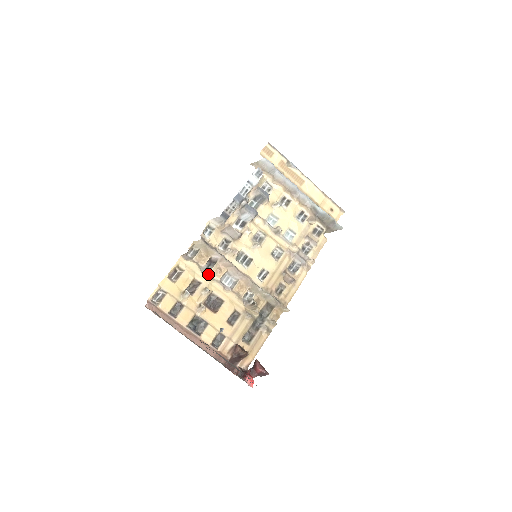
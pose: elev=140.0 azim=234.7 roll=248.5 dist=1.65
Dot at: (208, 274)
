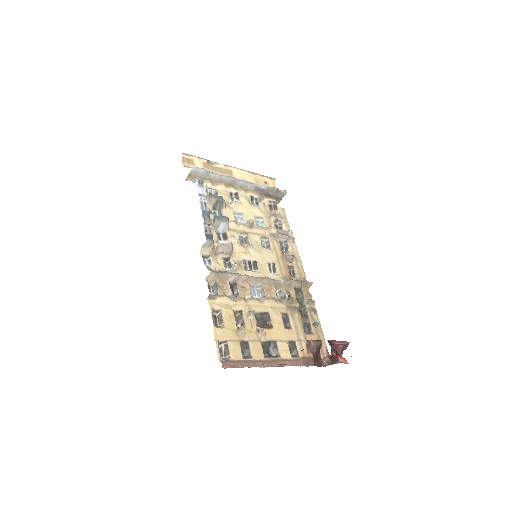
Dot at: (239, 299)
